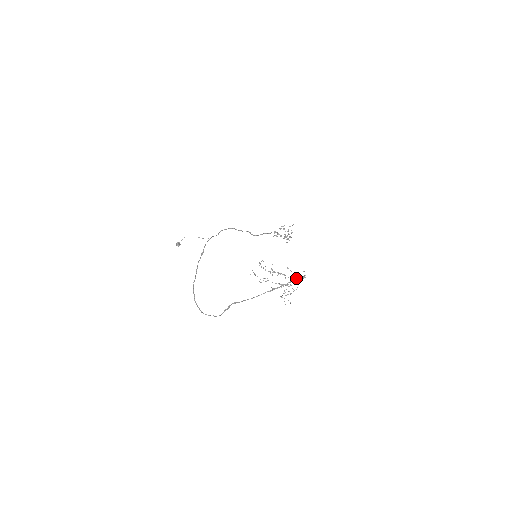
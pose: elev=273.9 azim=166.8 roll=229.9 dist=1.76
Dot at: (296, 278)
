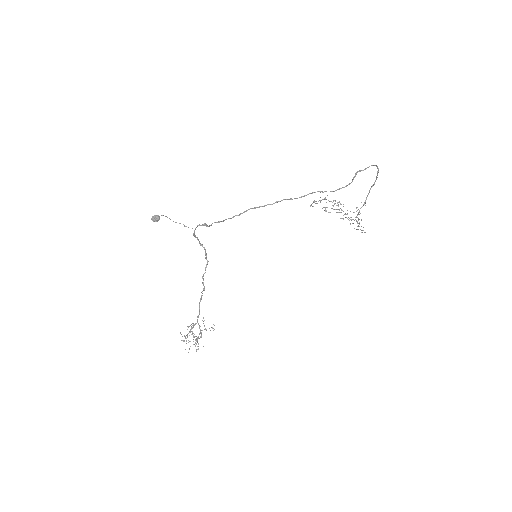
Dot at: (368, 193)
